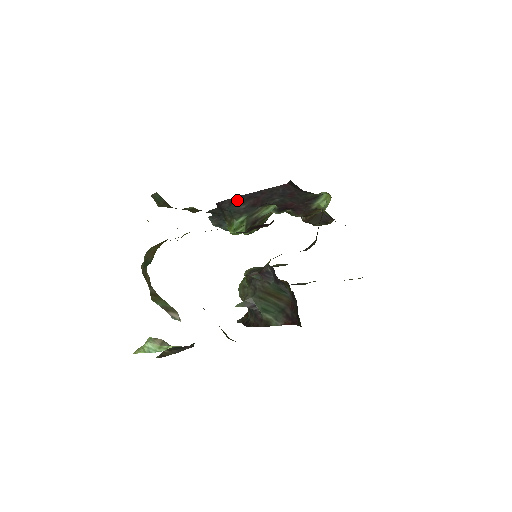
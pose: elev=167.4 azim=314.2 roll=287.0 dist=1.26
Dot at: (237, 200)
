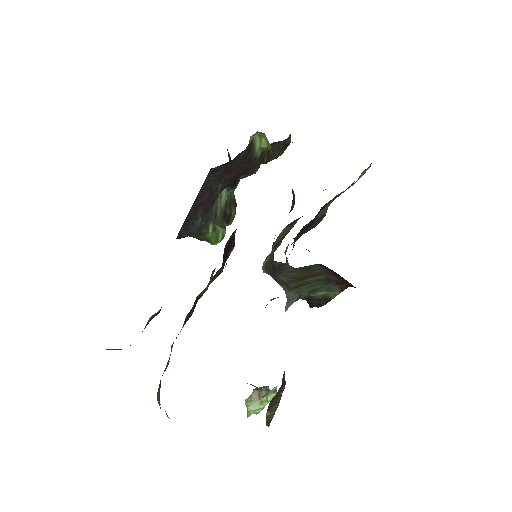
Dot at: (188, 222)
